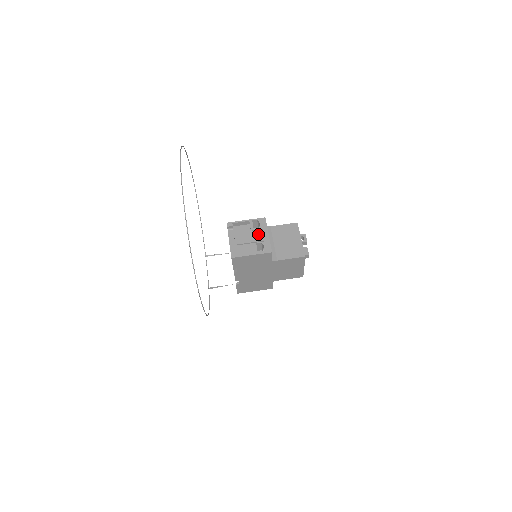
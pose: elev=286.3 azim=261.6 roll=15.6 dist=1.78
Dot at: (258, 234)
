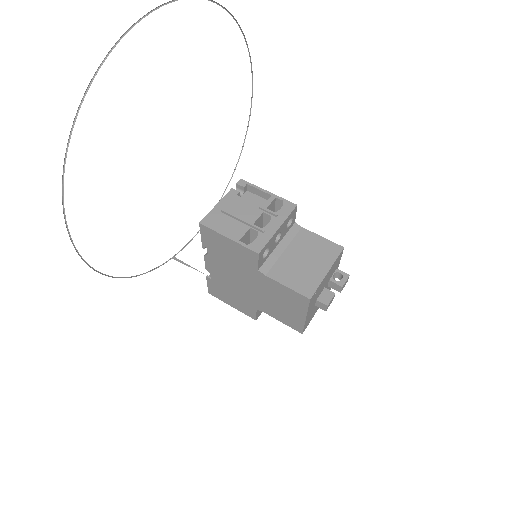
Dot at: (269, 221)
